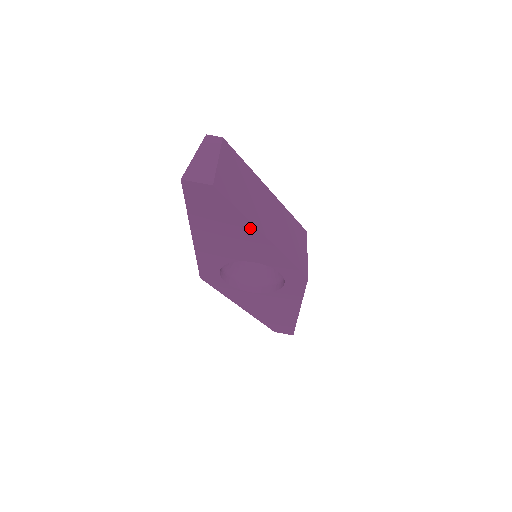
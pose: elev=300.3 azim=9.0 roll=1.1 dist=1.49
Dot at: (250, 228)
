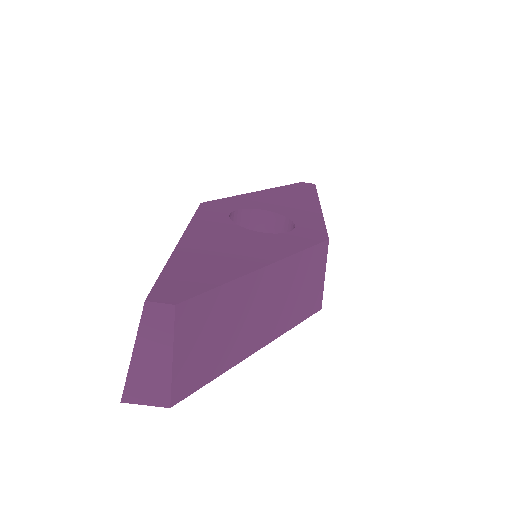
Dot at: occluded
